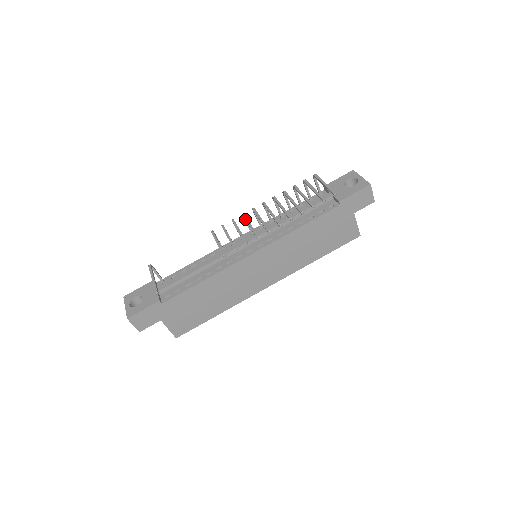
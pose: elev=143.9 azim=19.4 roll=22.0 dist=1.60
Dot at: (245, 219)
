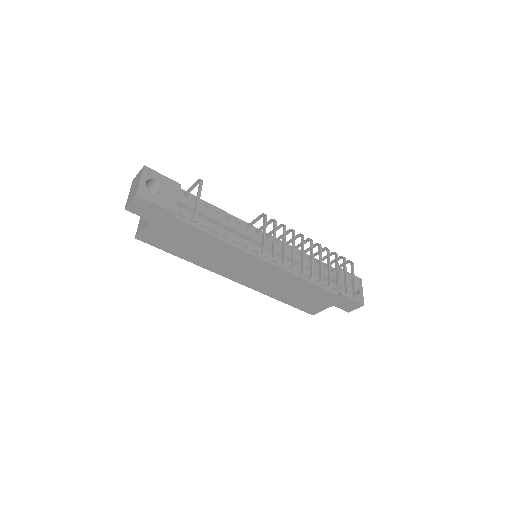
Dot at: (294, 239)
